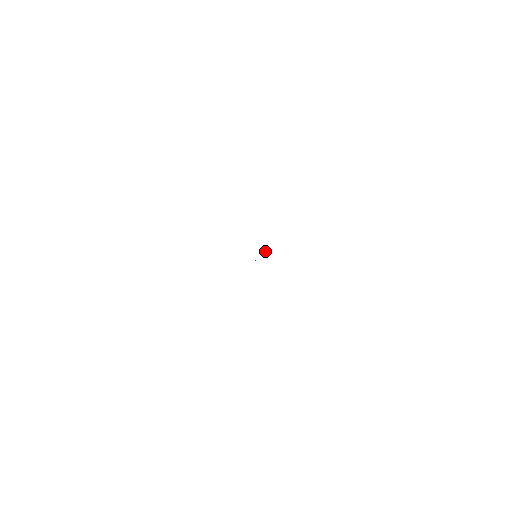
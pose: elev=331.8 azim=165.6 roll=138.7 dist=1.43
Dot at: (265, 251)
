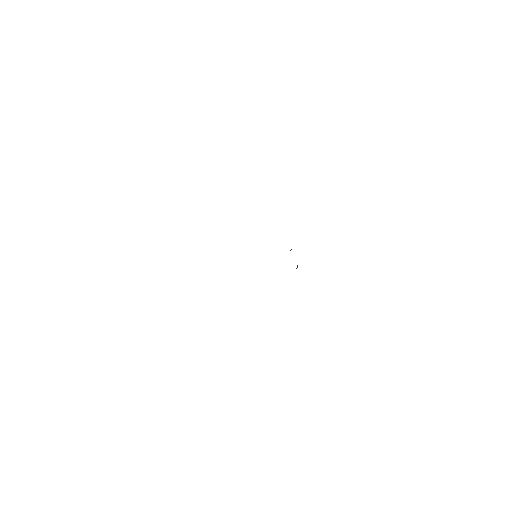
Dot at: occluded
